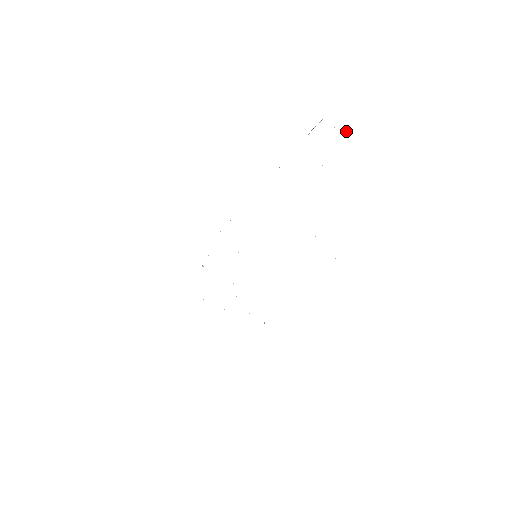
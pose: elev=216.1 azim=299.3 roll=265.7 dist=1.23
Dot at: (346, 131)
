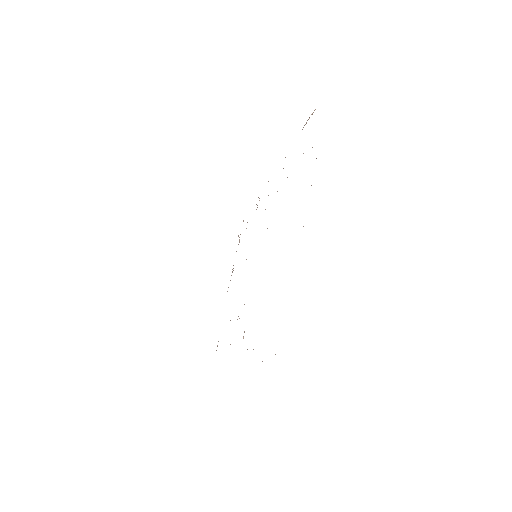
Dot at: occluded
